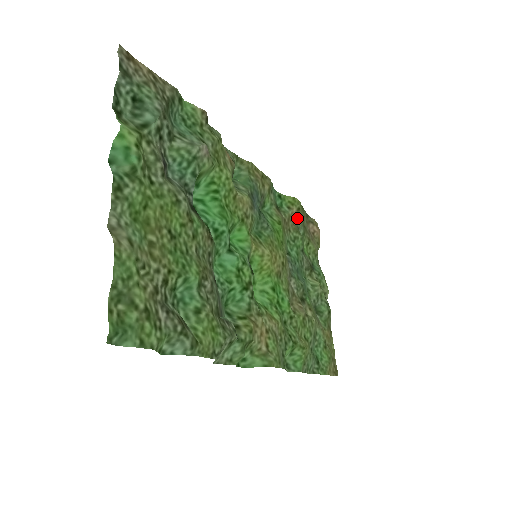
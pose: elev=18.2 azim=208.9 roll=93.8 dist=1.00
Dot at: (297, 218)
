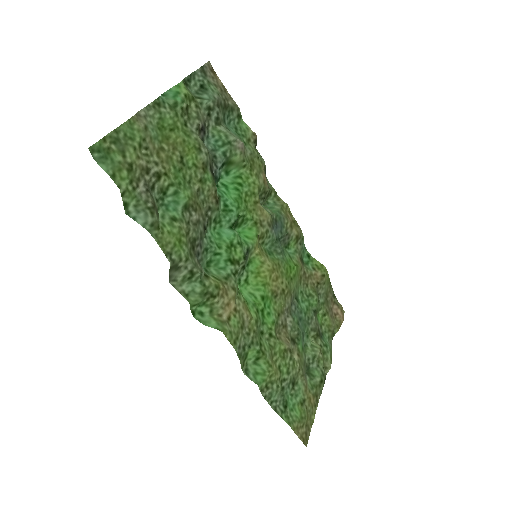
Dot at: (320, 283)
